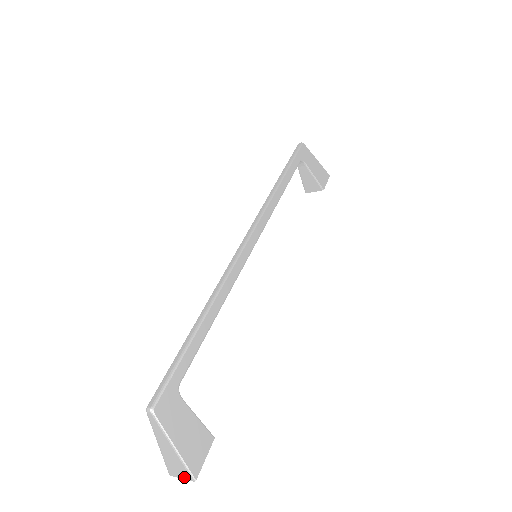
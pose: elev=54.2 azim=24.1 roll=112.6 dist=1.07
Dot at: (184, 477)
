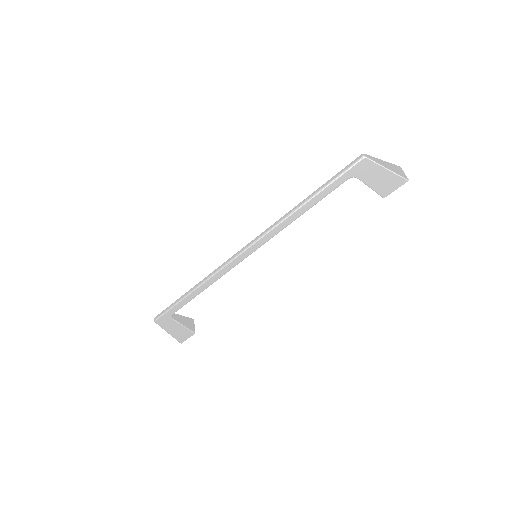
Dot at: occluded
